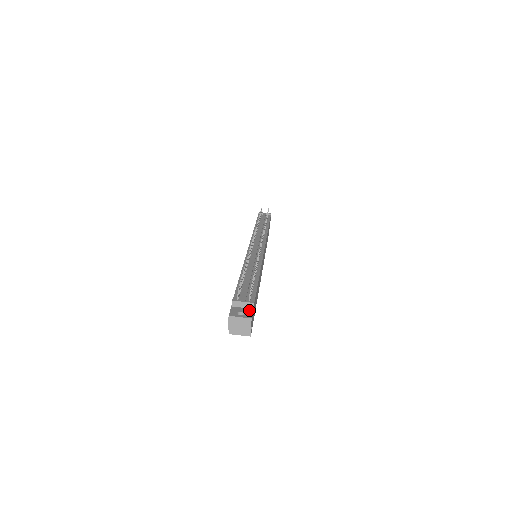
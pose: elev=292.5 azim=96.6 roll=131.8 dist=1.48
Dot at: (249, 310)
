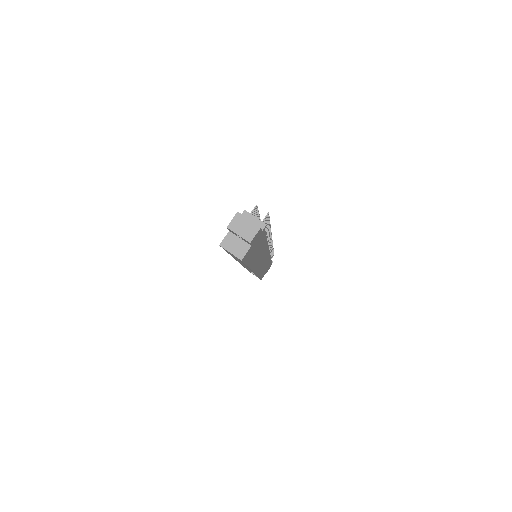
Dot at: occluded
